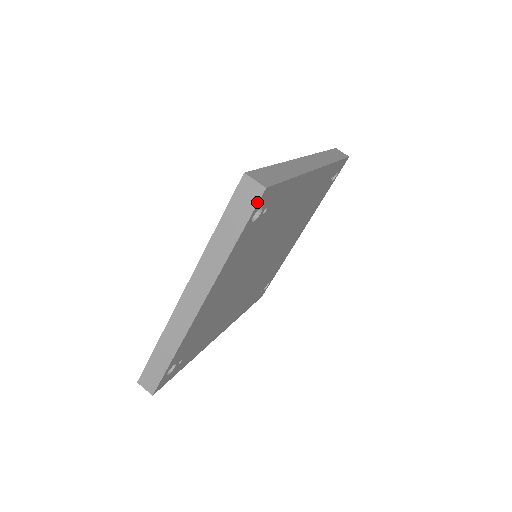
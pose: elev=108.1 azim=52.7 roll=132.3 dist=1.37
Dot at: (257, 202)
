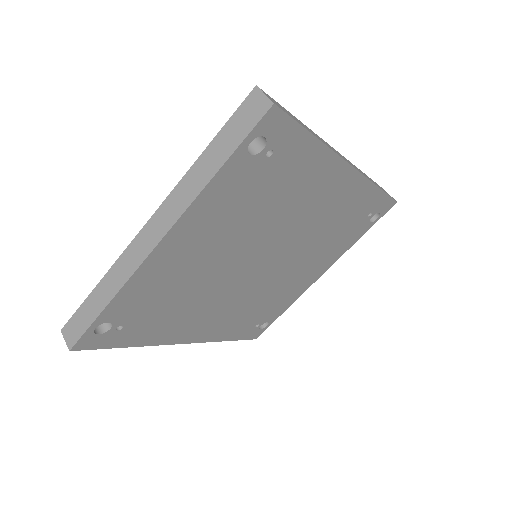
Dot at: (259, 119)
